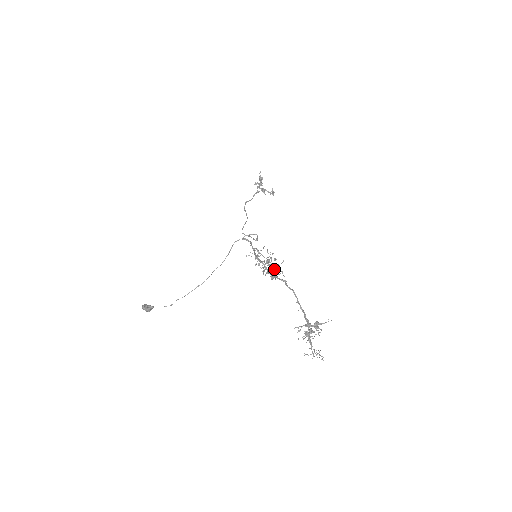
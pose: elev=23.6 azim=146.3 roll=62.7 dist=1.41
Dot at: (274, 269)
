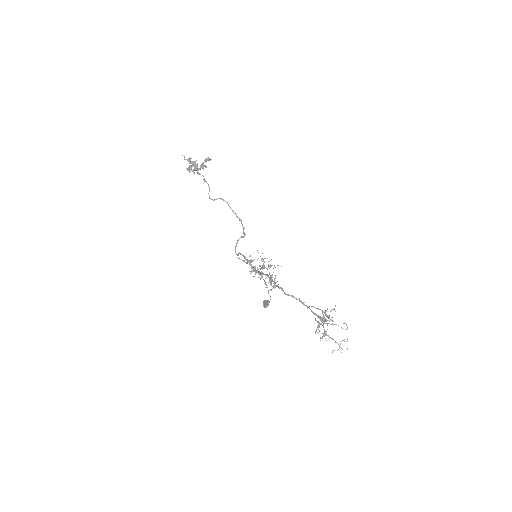
Dot at: occluded
